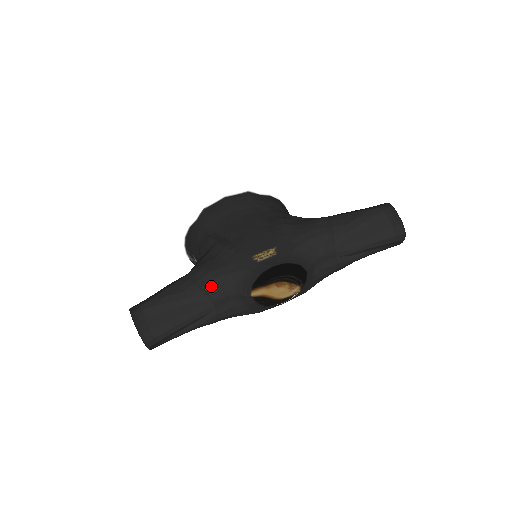
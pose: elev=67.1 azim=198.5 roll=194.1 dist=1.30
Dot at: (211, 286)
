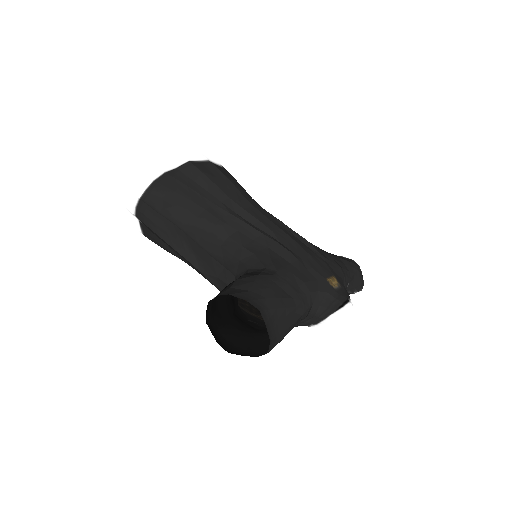
Dot at: (308, 300)
